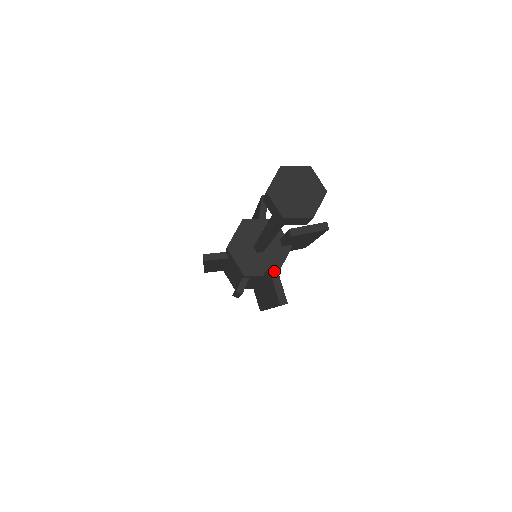
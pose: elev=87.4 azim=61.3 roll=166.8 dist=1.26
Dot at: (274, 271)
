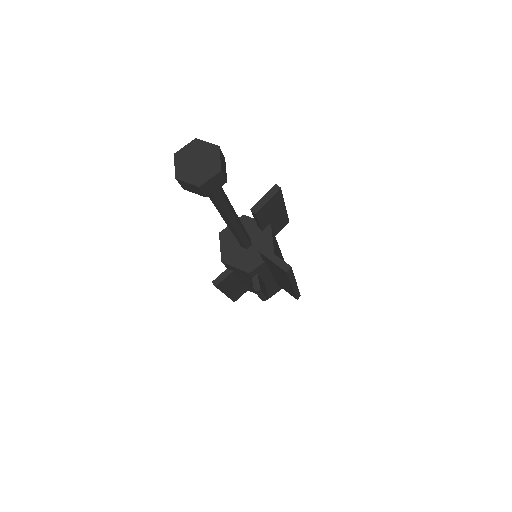
Dot at: (263, 250)
